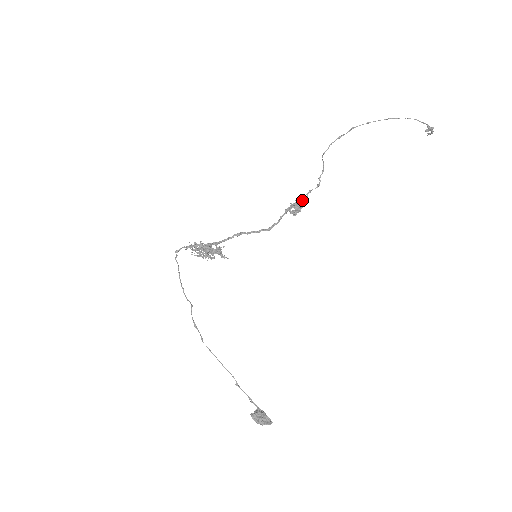
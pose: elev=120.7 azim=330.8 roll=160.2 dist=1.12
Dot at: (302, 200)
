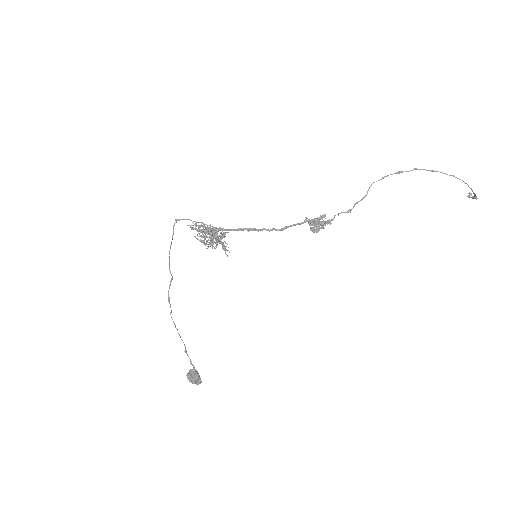
Dot at: (327, 221)
